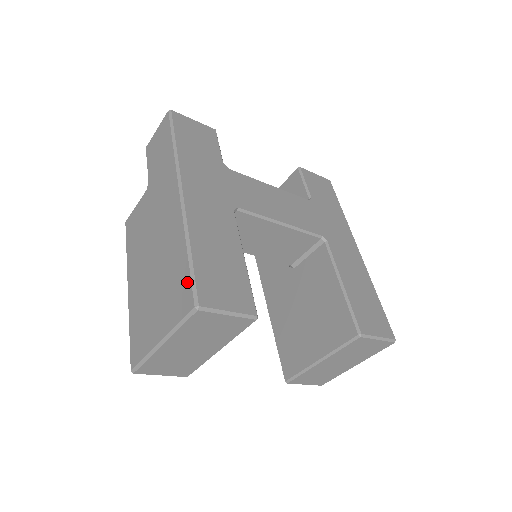
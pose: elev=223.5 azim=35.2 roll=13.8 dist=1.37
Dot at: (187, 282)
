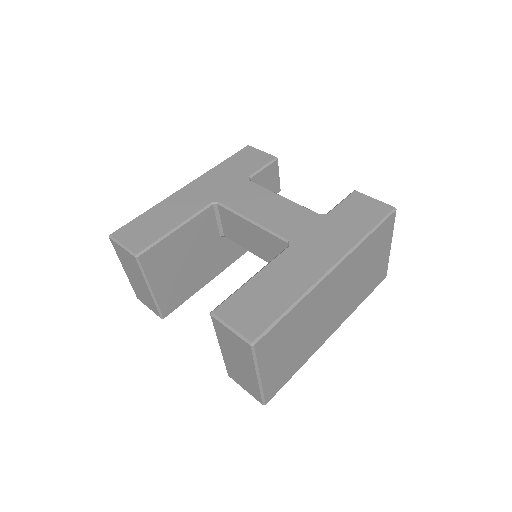
Dot at: occluded
